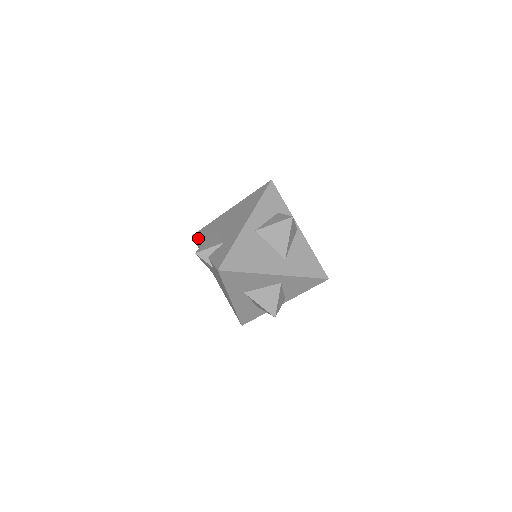
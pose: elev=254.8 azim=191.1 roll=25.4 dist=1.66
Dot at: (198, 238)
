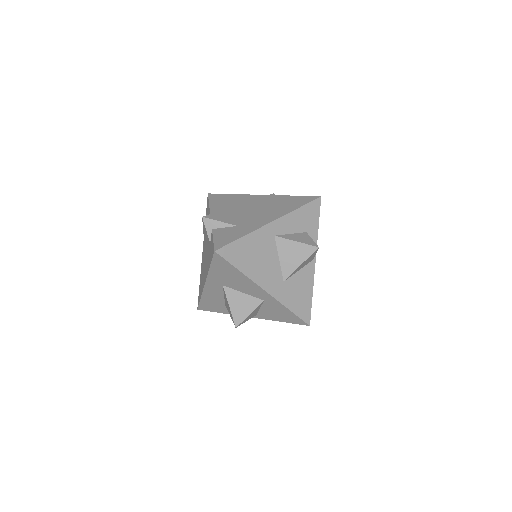
Dot at: (213, 201)
